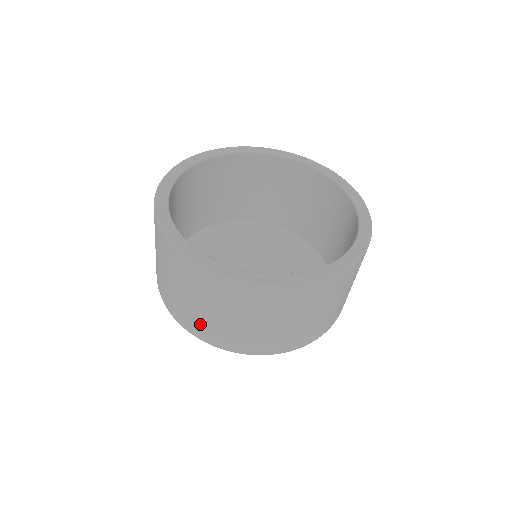
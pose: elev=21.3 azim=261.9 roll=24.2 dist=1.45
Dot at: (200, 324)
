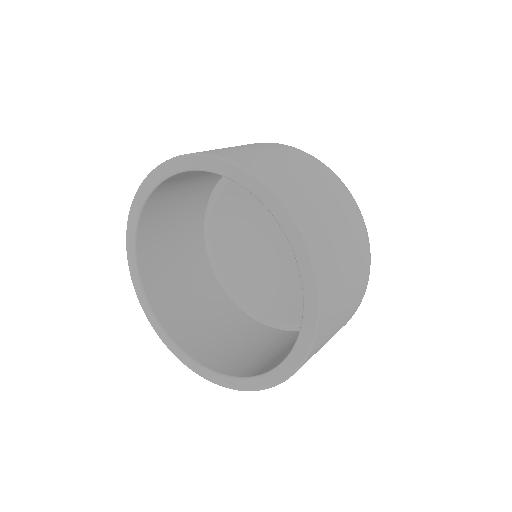
Dot at: occluded
